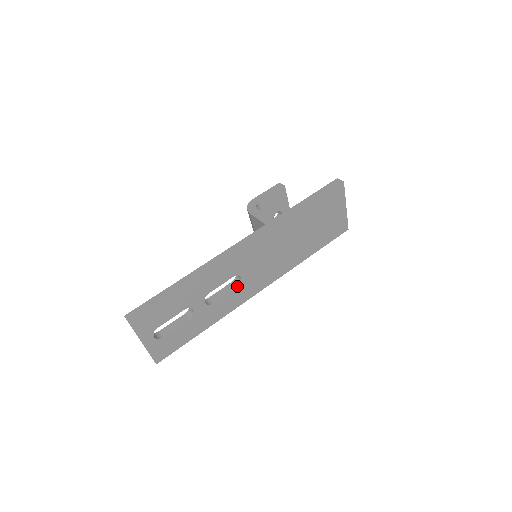
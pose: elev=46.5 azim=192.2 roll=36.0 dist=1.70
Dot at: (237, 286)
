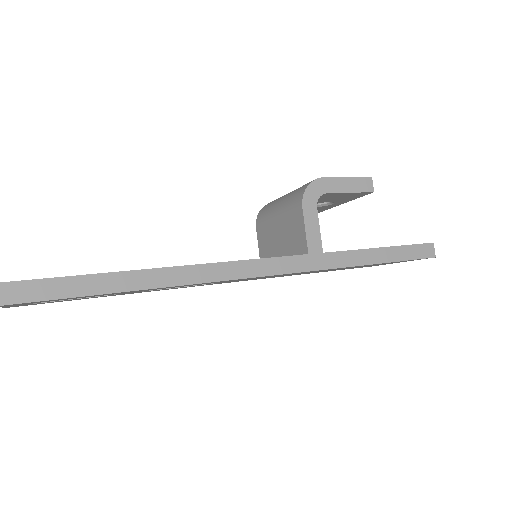
Dot at: occluded
